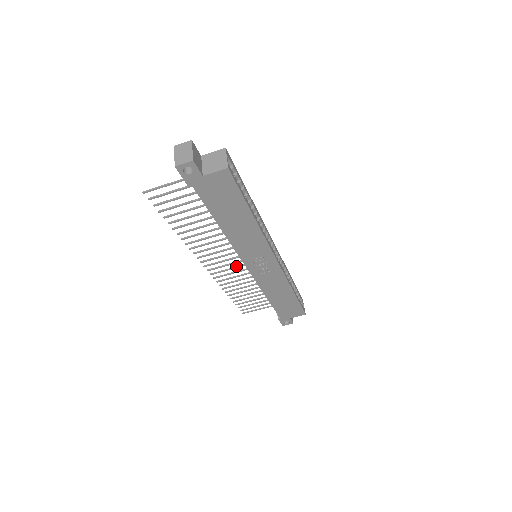
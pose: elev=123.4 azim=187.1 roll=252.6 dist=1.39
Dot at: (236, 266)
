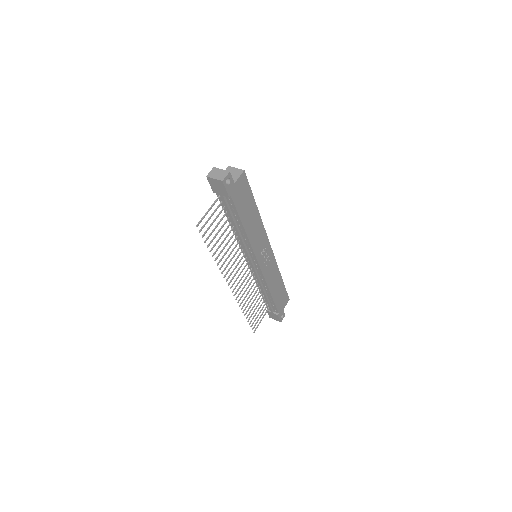
Dot at: (245, 277)
